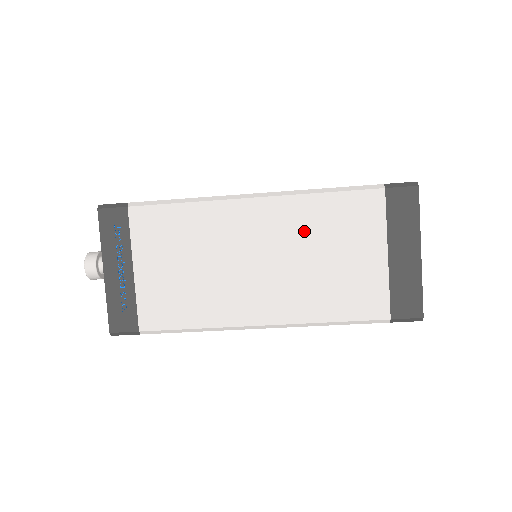
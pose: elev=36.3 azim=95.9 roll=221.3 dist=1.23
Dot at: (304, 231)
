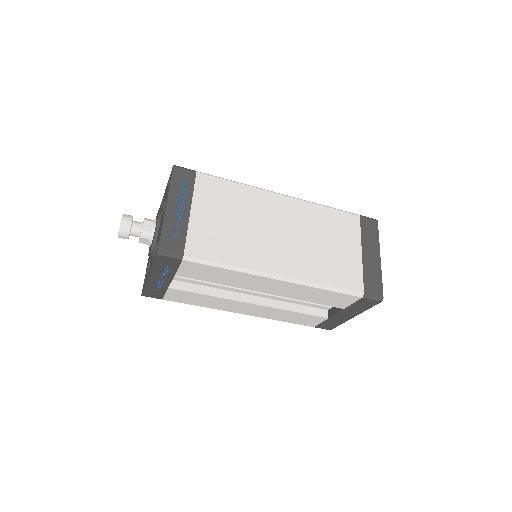
Dot at: (313, 224)
